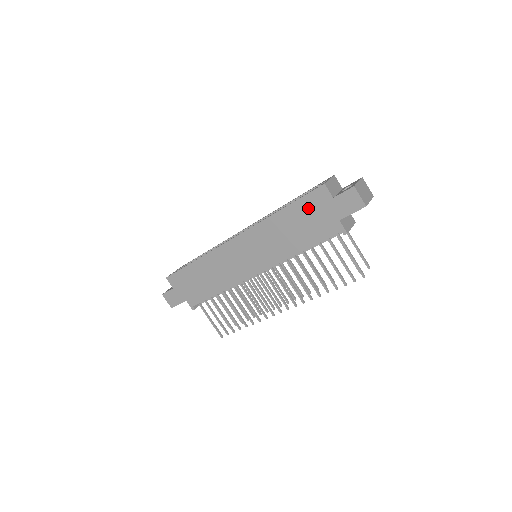
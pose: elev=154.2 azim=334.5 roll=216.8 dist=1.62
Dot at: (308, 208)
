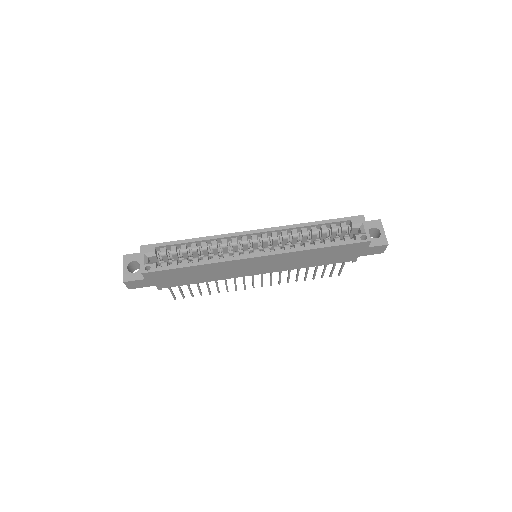
Dot at: (344, 250)
